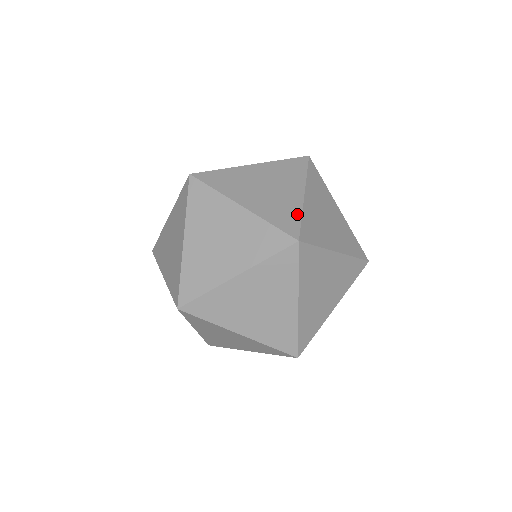
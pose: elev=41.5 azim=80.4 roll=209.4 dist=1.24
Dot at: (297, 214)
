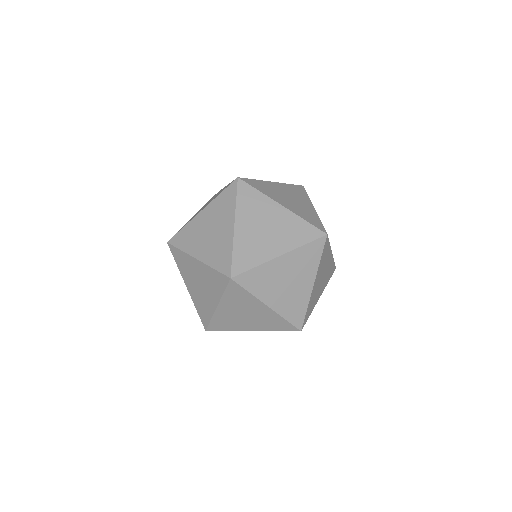
Dot at: (317, 219)
